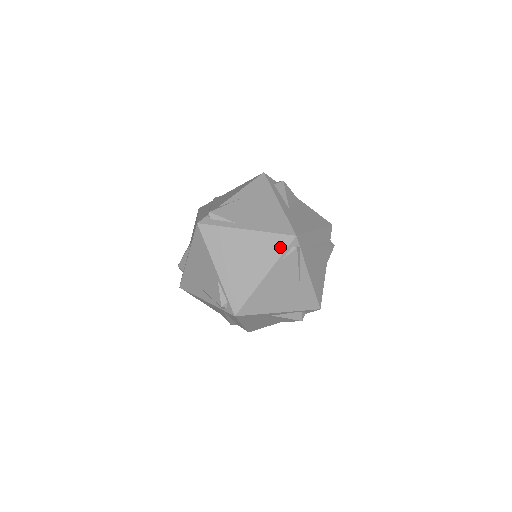
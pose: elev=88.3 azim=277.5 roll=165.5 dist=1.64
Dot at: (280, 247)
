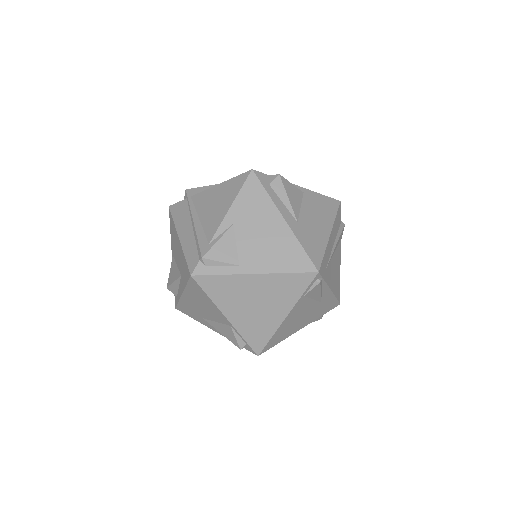
Dot at: (300, 286)
